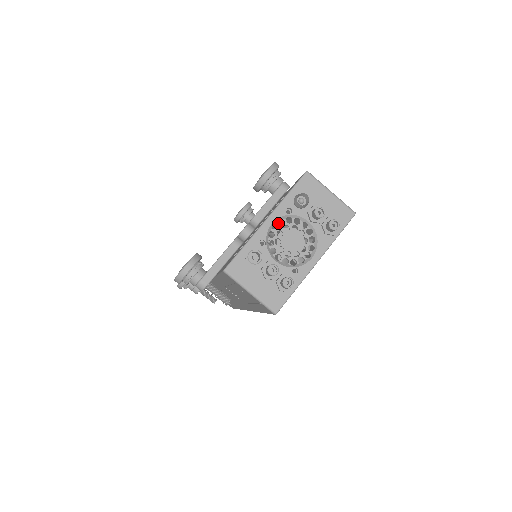
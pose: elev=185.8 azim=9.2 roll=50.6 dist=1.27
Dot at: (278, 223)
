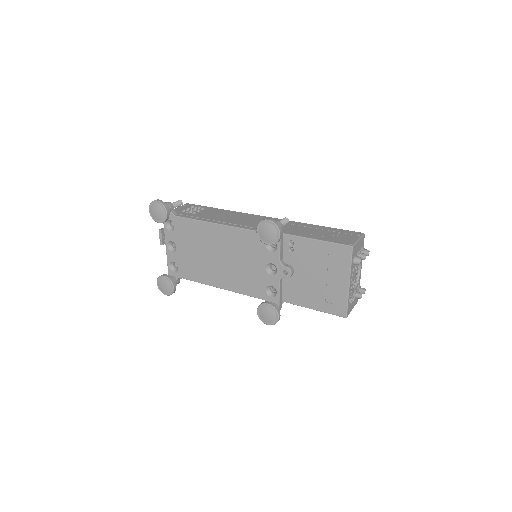
Dot at: occluded
